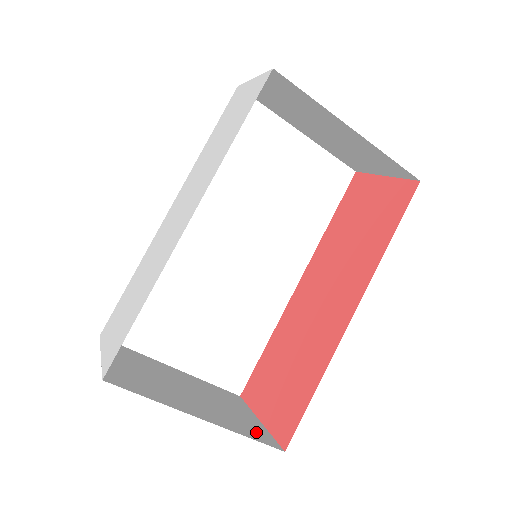
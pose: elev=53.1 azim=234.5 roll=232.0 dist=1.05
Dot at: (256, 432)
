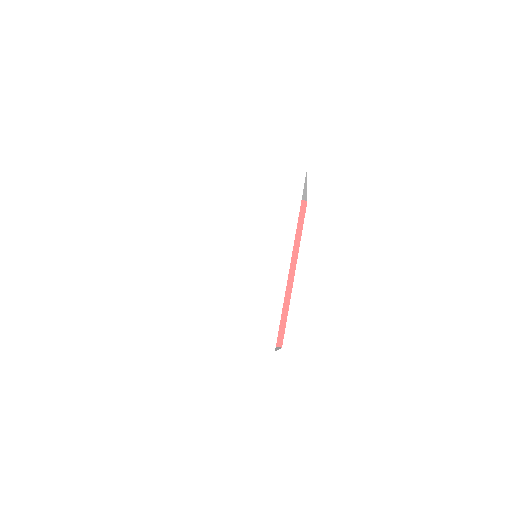
Dot at: occluded
